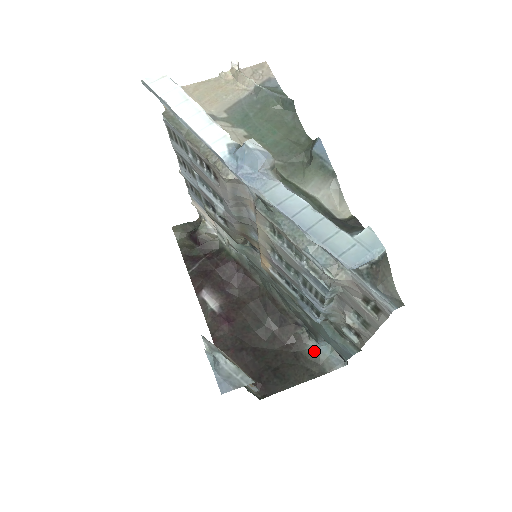
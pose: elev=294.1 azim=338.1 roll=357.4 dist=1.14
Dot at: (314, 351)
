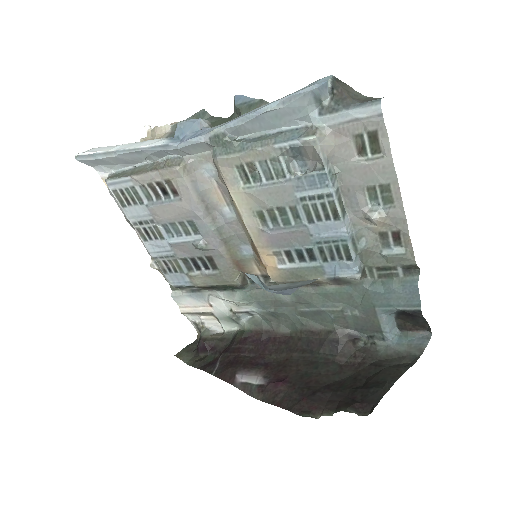
Dot at: (390, 350)
